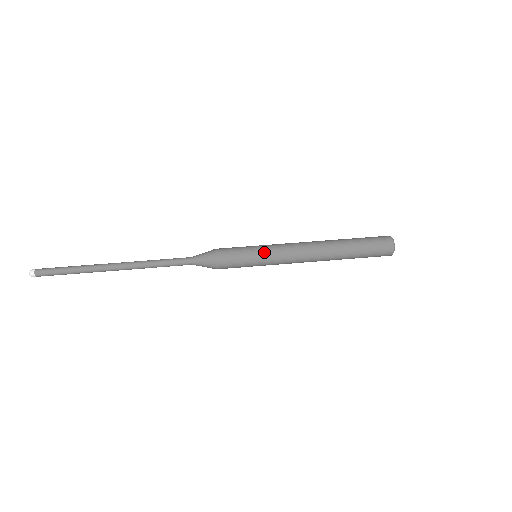
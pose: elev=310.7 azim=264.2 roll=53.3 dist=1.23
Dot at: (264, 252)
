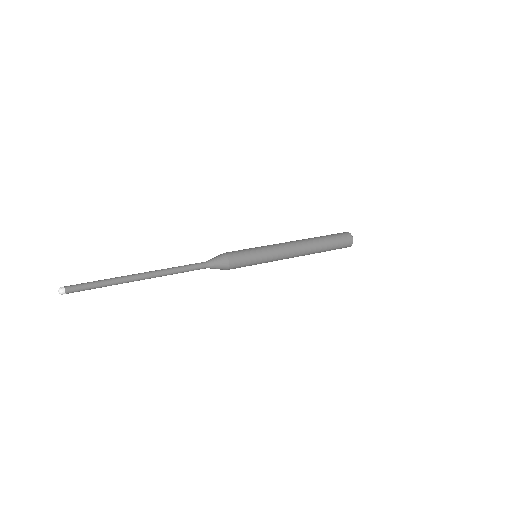
Dot at: (264, 251)
